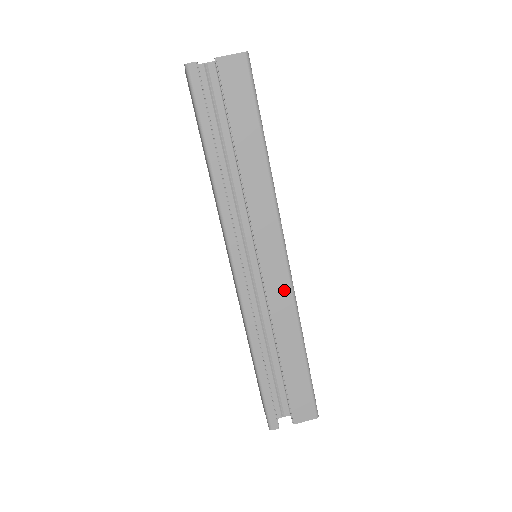
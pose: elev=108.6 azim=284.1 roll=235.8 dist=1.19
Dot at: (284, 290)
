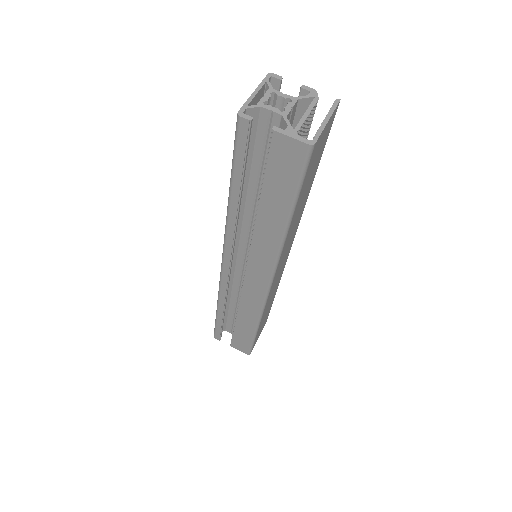
Dot at: (257, 299)
